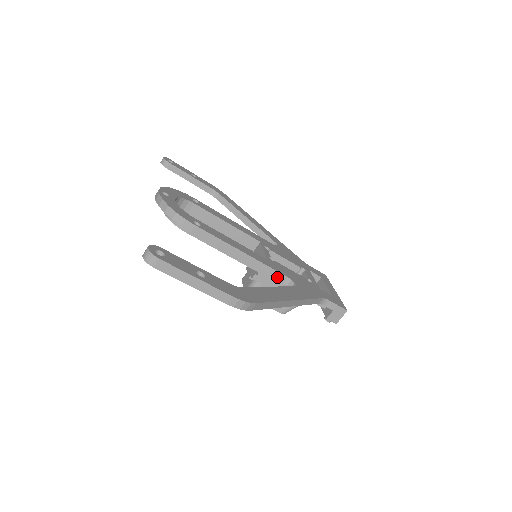
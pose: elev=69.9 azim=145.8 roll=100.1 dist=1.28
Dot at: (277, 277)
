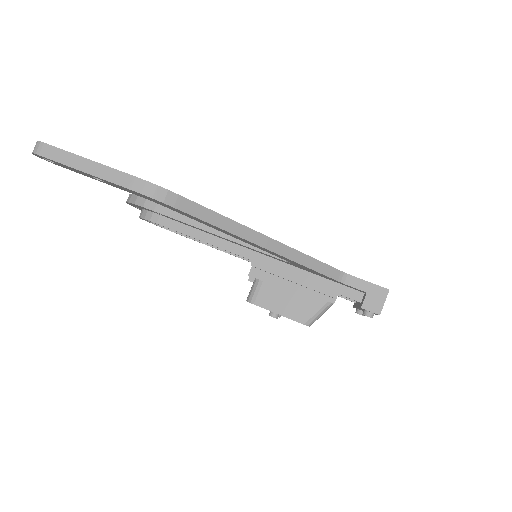
Dot at: occluded
